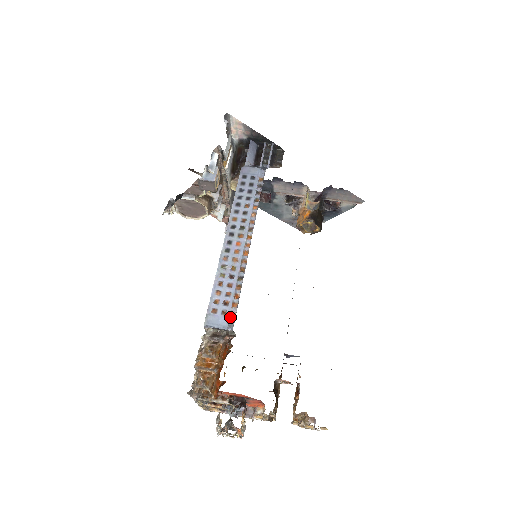
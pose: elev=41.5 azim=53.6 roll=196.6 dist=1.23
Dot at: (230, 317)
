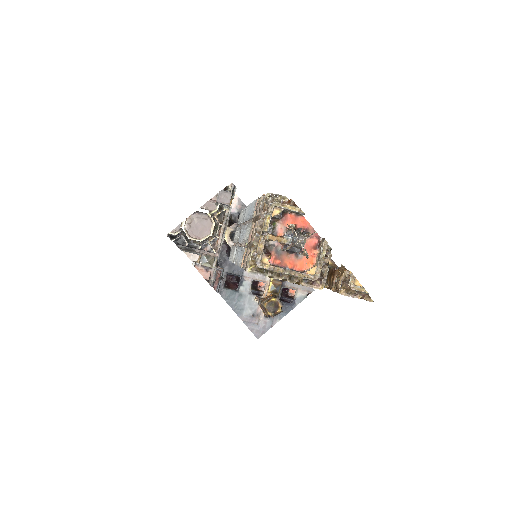
Dot at: occluded
